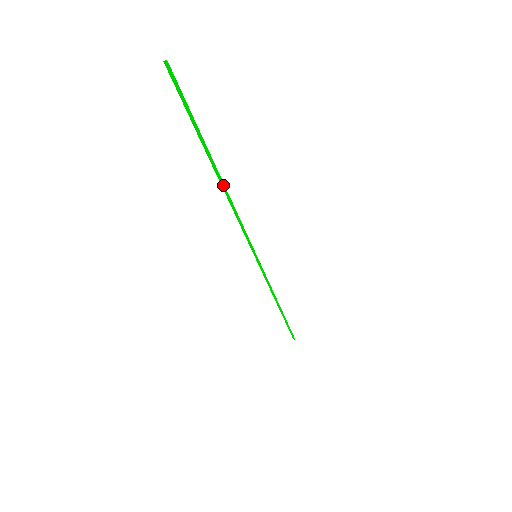
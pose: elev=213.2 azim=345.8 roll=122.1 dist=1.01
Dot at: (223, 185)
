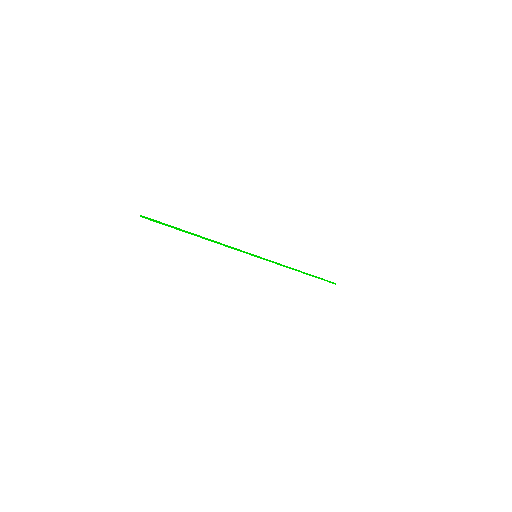
Dot at: (205, 239)
